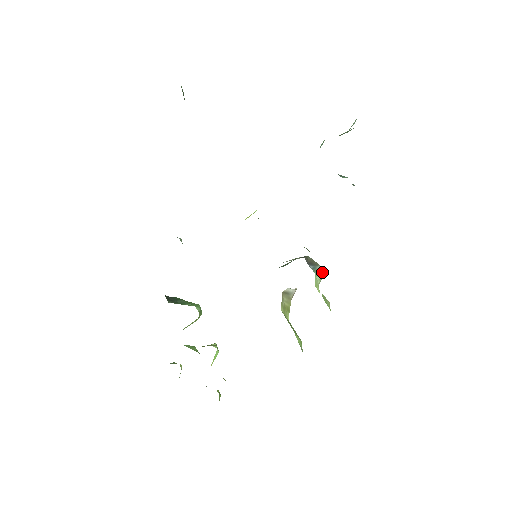
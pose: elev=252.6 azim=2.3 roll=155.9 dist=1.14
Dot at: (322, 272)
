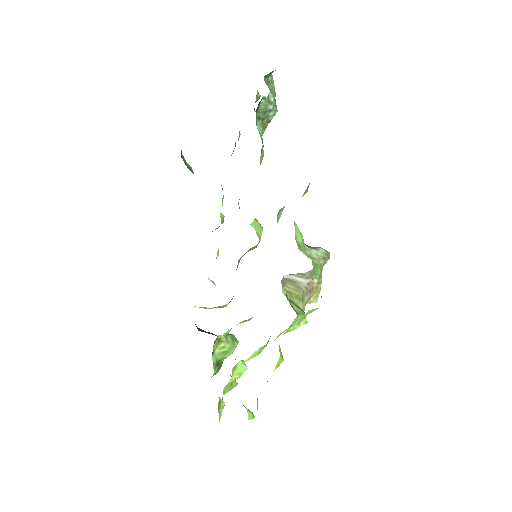
Dot at: (323, 251)
